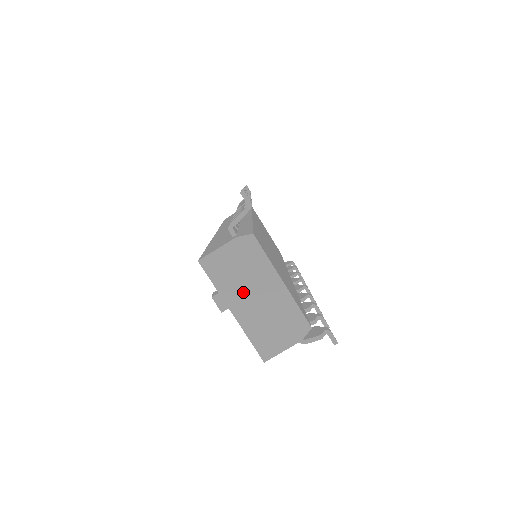
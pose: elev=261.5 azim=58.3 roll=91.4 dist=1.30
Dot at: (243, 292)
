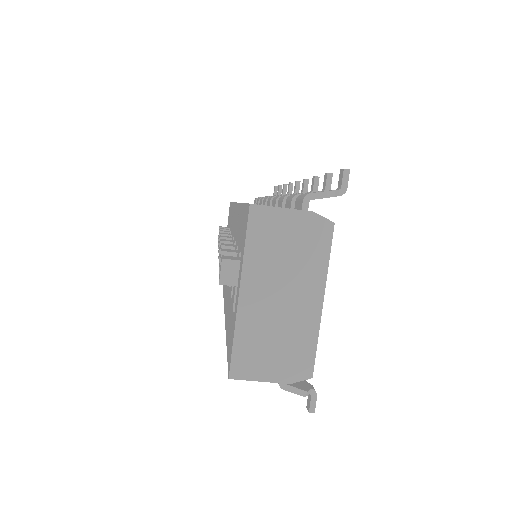
Dot at: (271, 279)
